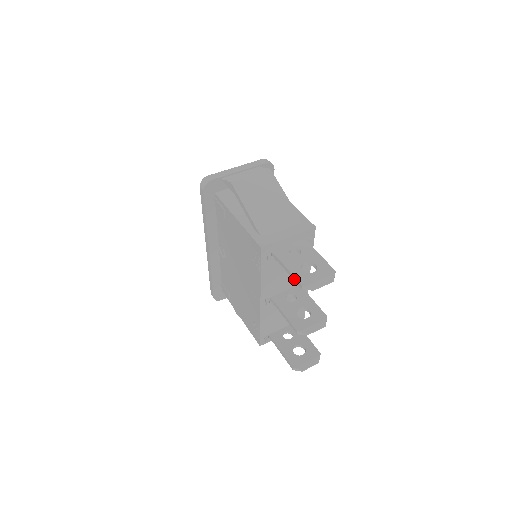
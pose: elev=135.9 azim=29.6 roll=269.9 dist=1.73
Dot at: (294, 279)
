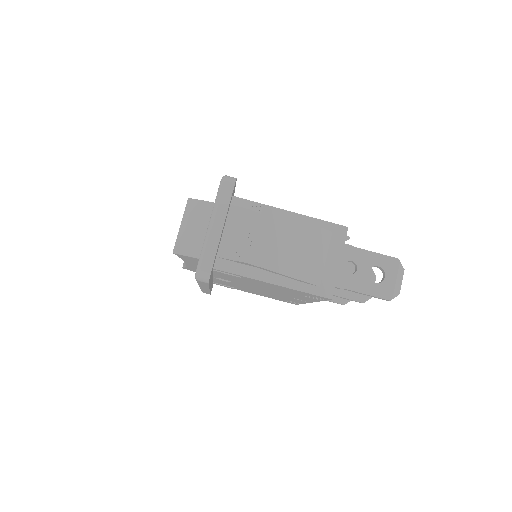
Dot at: occluded
